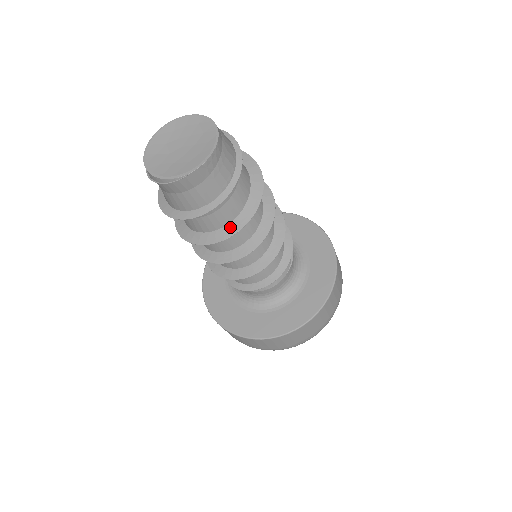
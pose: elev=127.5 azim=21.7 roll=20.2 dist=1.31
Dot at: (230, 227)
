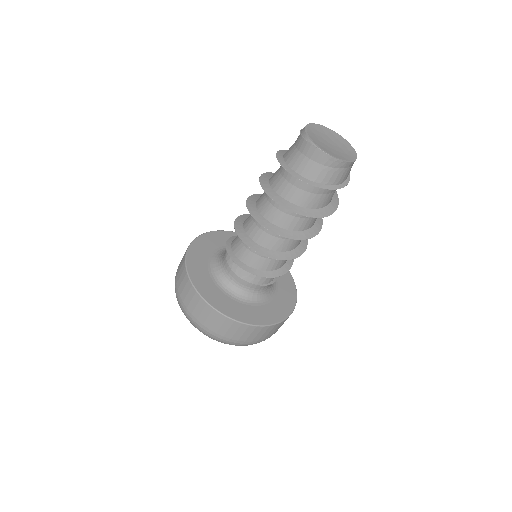
Dot at: (287, 203)
